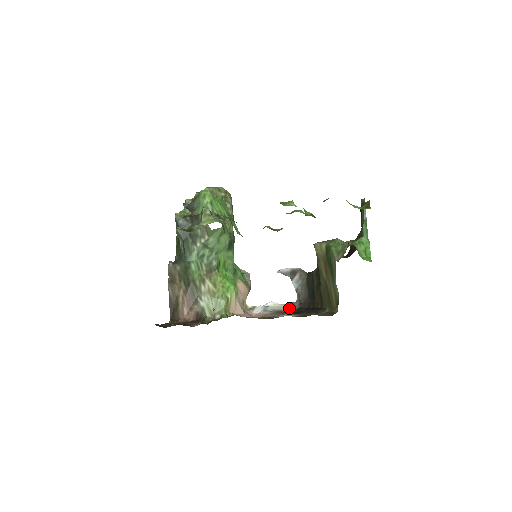
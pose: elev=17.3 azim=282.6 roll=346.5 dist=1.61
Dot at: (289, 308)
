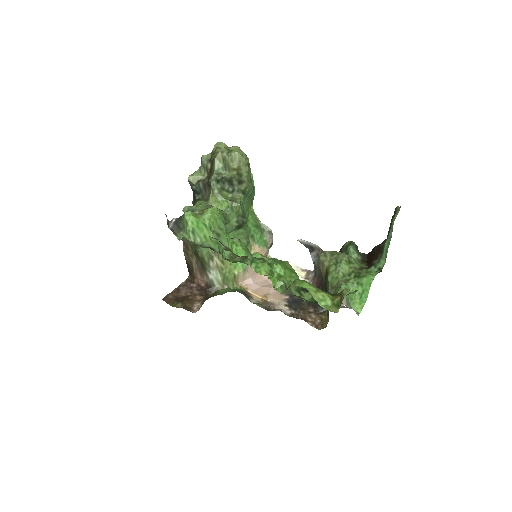
Dot at: occluded
